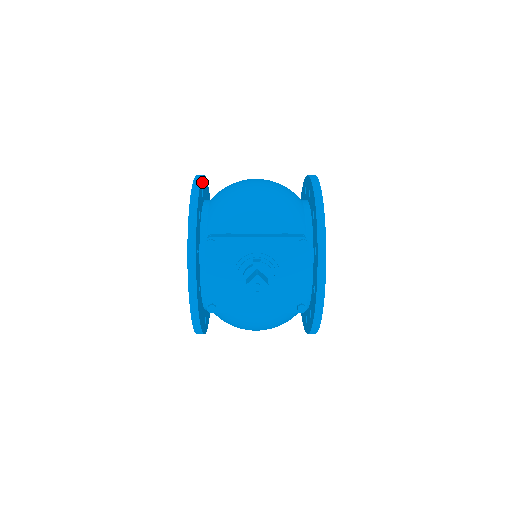
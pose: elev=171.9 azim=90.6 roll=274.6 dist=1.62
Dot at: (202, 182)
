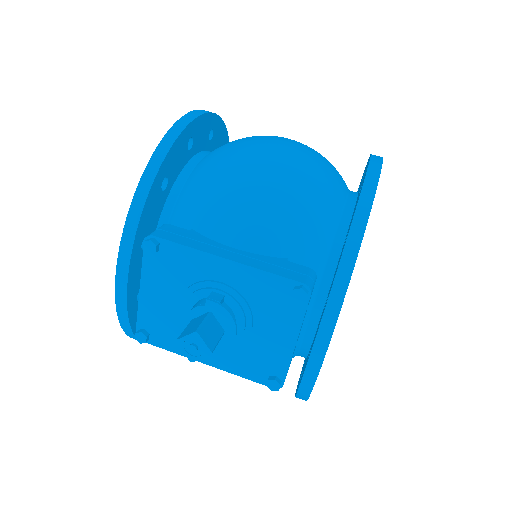
Dot at: (194, 126)
